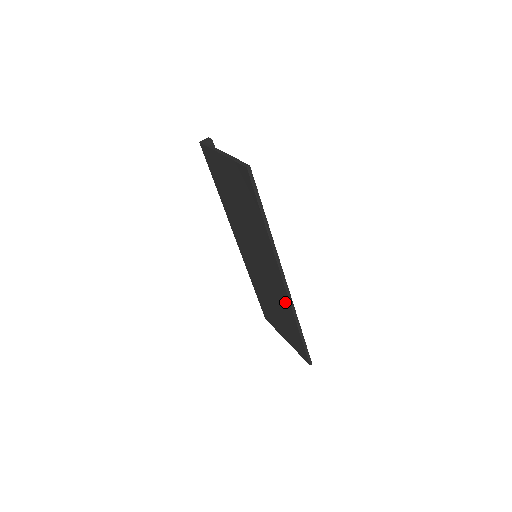
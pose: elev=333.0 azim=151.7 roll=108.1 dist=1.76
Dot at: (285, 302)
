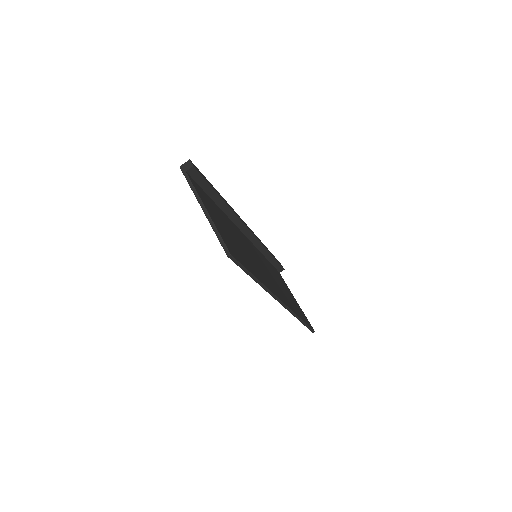
Dot at: occluded
